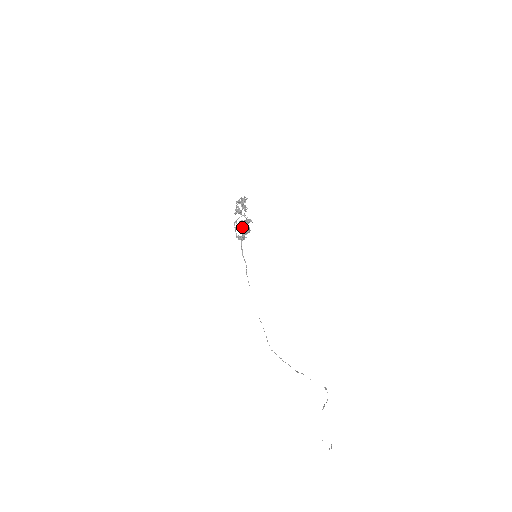
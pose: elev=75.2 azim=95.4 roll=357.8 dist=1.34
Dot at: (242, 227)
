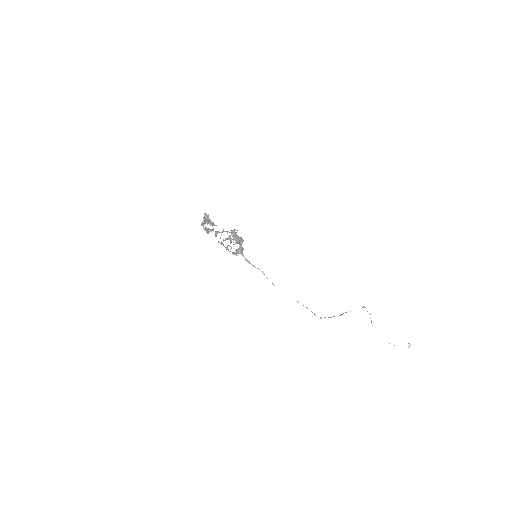
Dot at: (231, 242)
